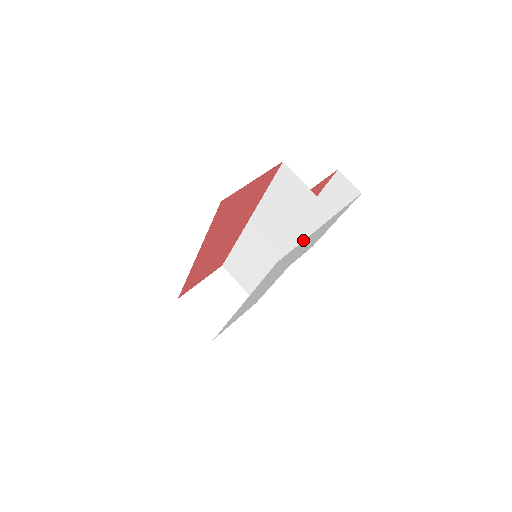
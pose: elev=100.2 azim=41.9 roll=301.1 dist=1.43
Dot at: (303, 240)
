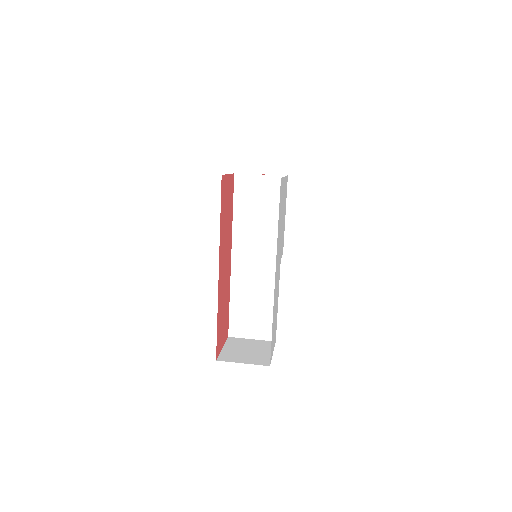
Dot at: occluded
